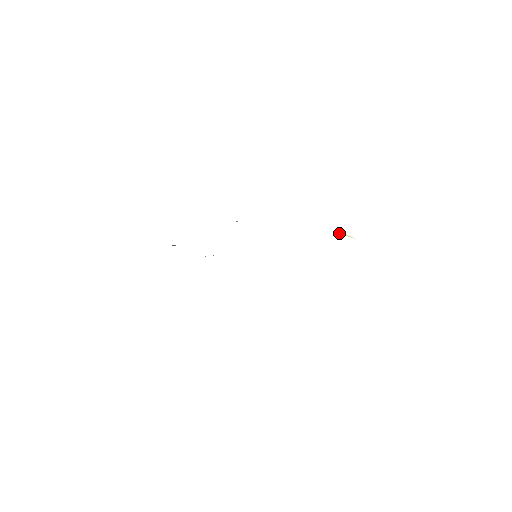
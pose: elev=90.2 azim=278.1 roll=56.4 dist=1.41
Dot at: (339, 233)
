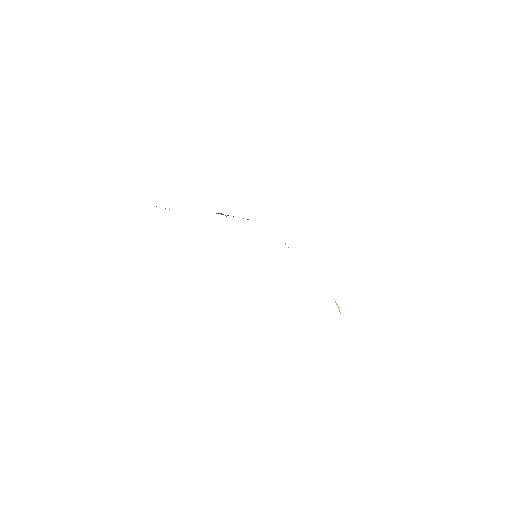
Dot at: occluded
